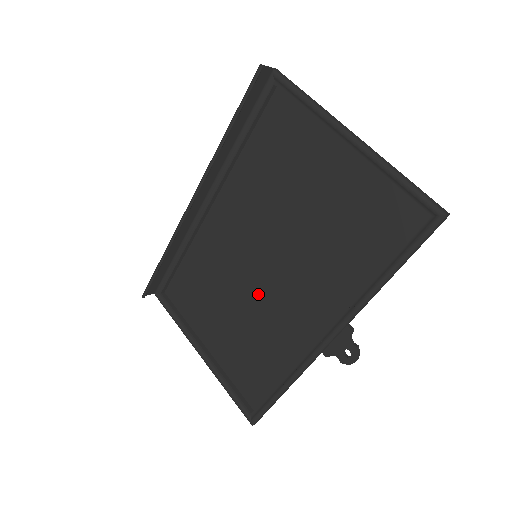
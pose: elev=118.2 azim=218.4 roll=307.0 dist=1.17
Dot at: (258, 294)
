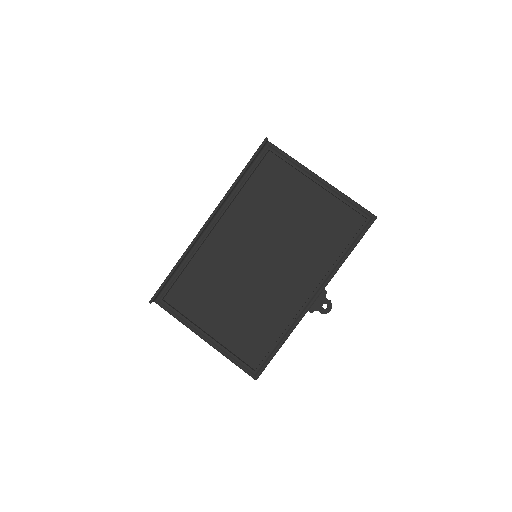
Dot at: (257, 282)
